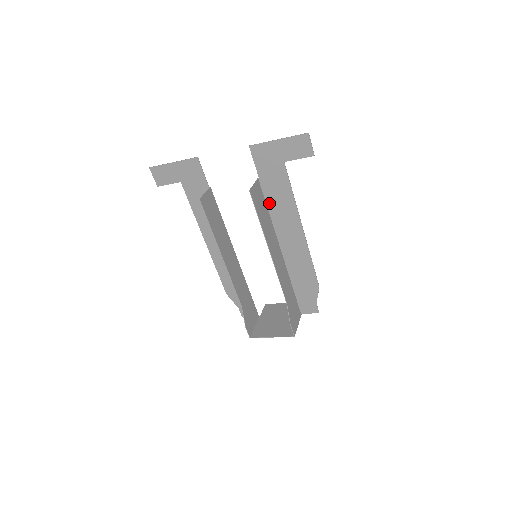
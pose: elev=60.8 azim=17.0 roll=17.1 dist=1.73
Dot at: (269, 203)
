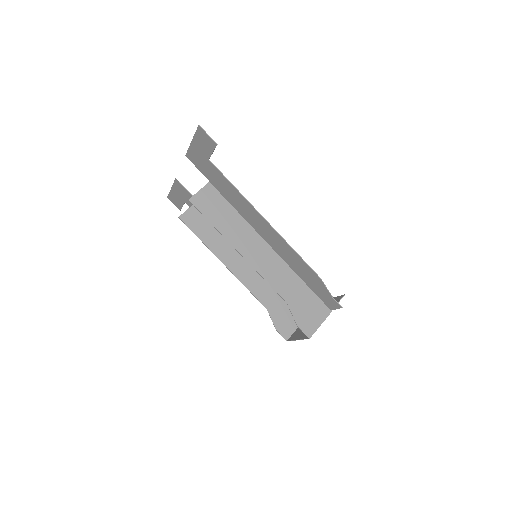
Dot at: (231, 202)
